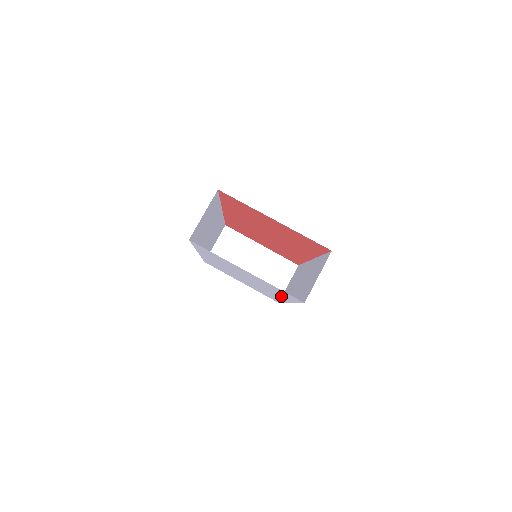
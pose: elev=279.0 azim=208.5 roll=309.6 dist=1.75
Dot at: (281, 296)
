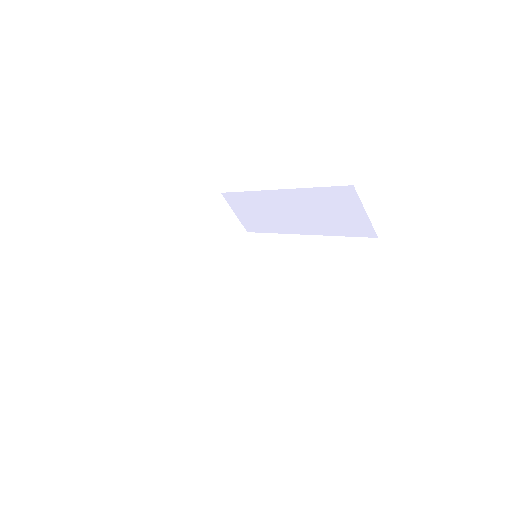
Dot at: occluded
